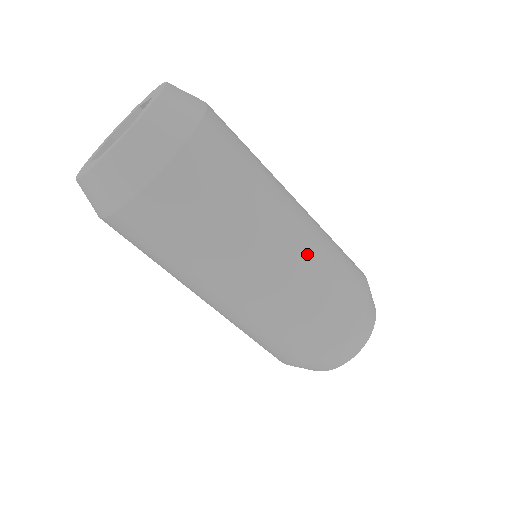
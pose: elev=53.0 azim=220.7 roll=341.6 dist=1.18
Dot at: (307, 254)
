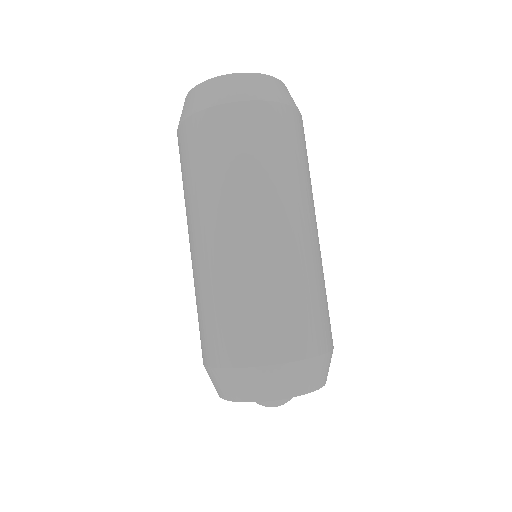
Dot at: (277, 255)
